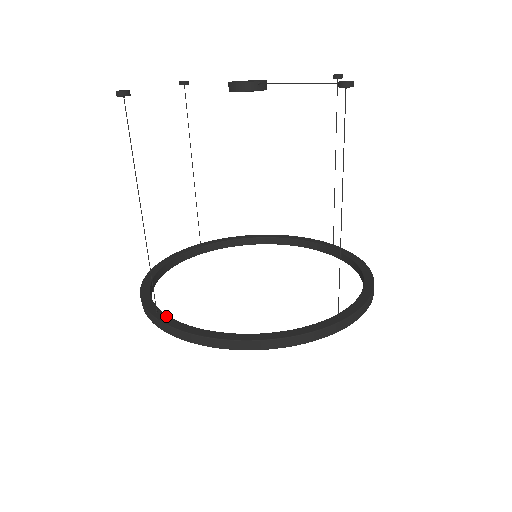
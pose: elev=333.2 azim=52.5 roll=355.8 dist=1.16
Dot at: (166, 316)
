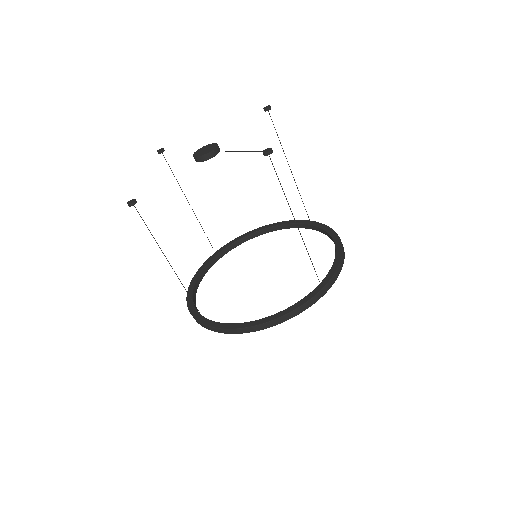
Dot at: (211, 321)
